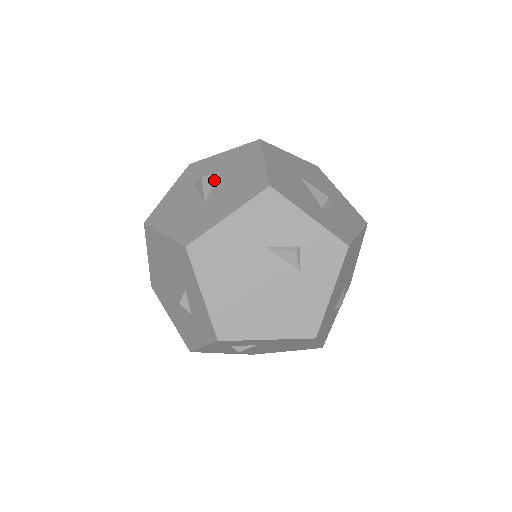
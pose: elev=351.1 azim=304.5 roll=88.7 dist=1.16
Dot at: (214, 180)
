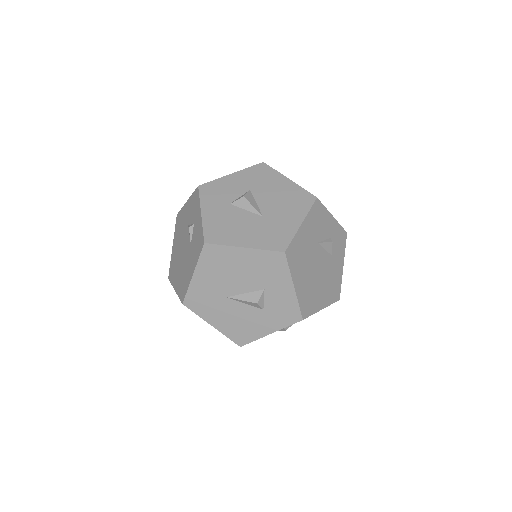
Dot at: (253, 198)
